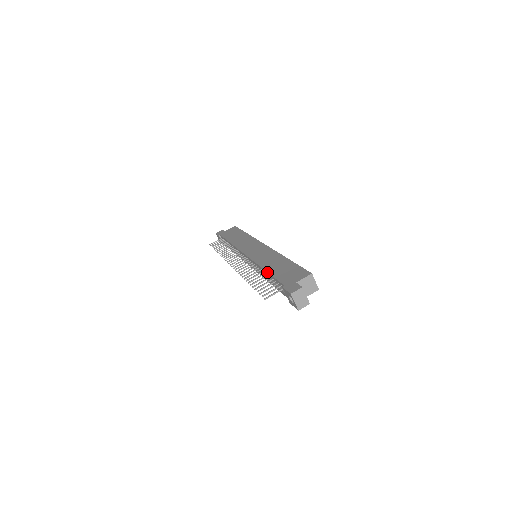
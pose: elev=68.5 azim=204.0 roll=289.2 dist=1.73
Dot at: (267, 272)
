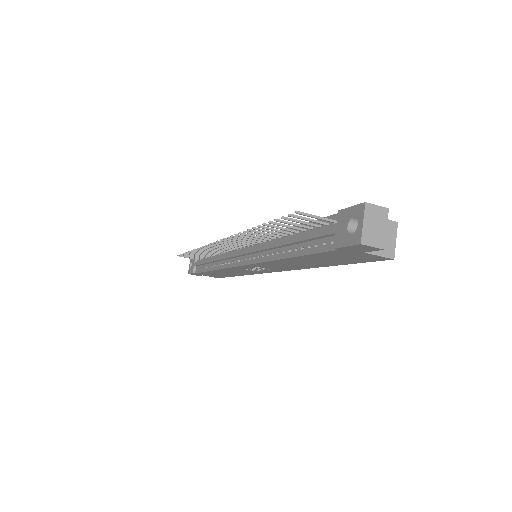
Dot at: (295, 226)
